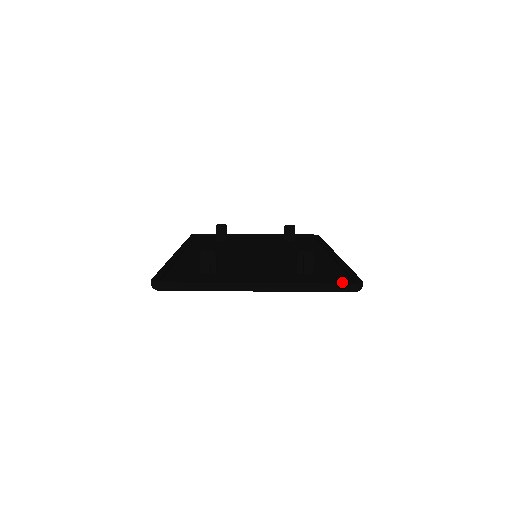
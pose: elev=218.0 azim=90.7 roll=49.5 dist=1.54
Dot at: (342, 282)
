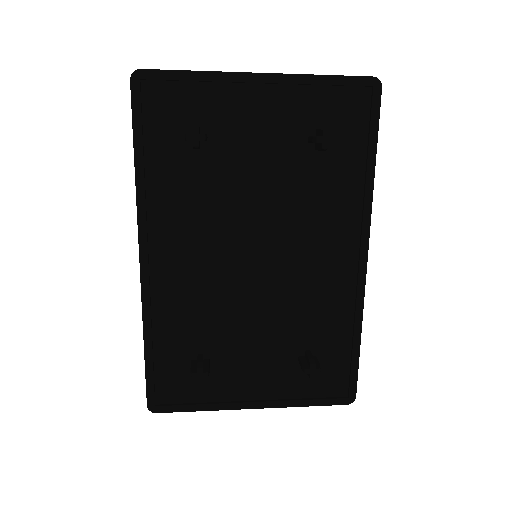
Dot at: (335, 402)
